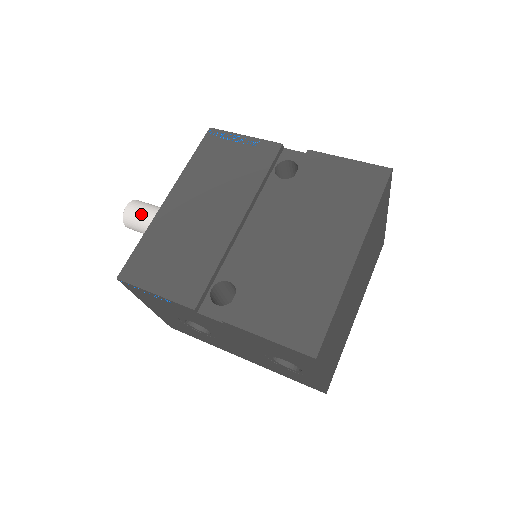
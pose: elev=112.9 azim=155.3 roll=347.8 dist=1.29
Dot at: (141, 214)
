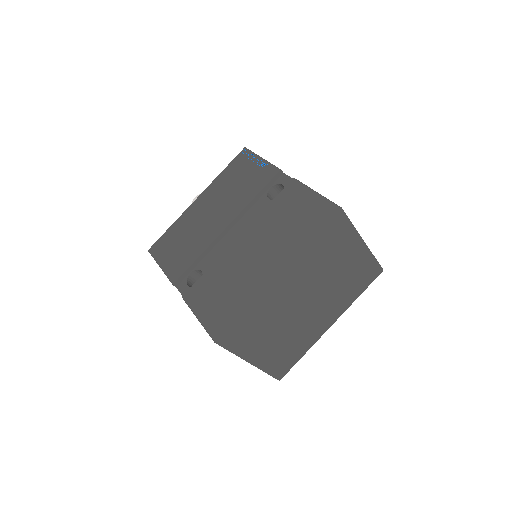
Dot at: occluded
